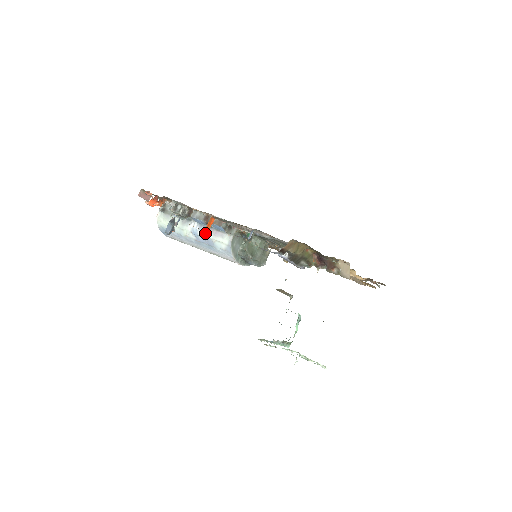
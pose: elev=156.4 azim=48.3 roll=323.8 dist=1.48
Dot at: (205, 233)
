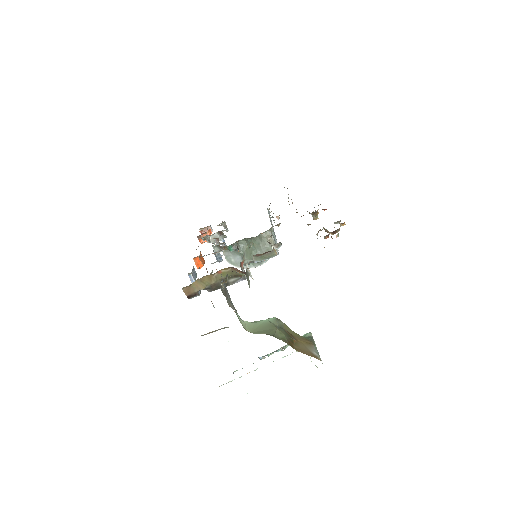
Dot at: occluded
